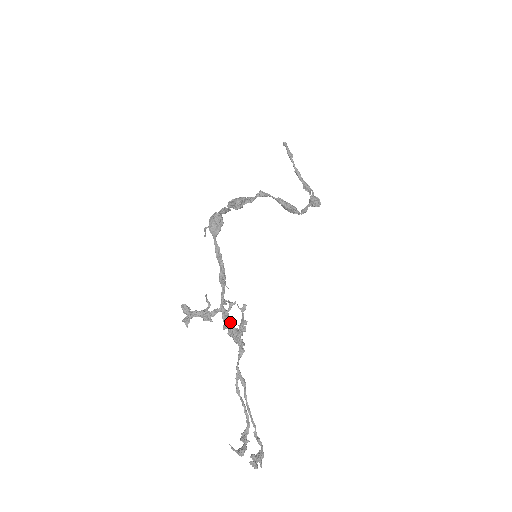
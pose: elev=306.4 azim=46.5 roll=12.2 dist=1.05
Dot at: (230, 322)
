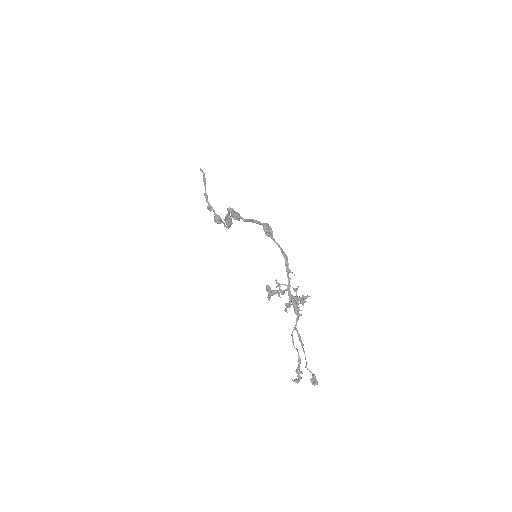
Dot at: occluded
